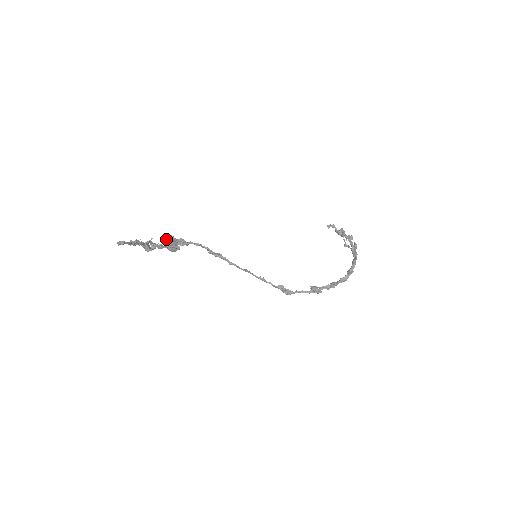
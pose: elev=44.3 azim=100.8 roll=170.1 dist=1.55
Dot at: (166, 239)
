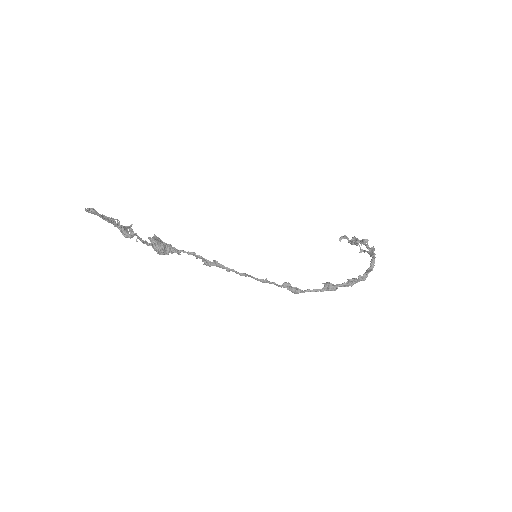
Dot at: (151, 238)
